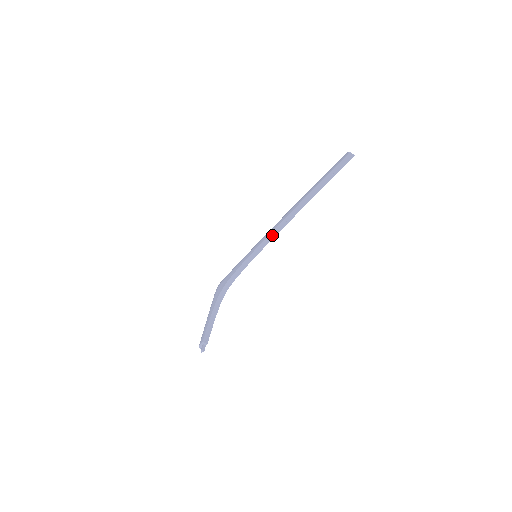
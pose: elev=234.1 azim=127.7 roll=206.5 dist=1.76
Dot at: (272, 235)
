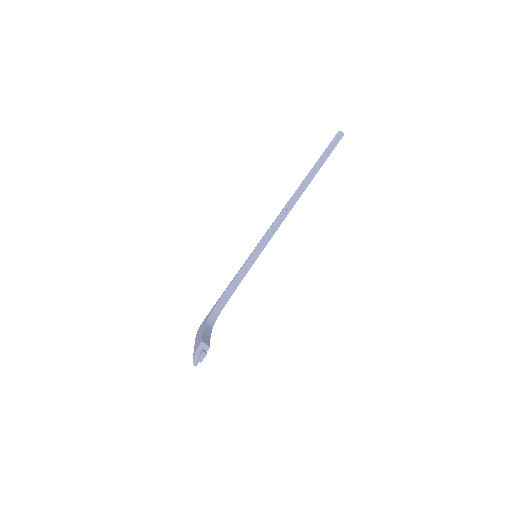
Dot at: (272, 230)
